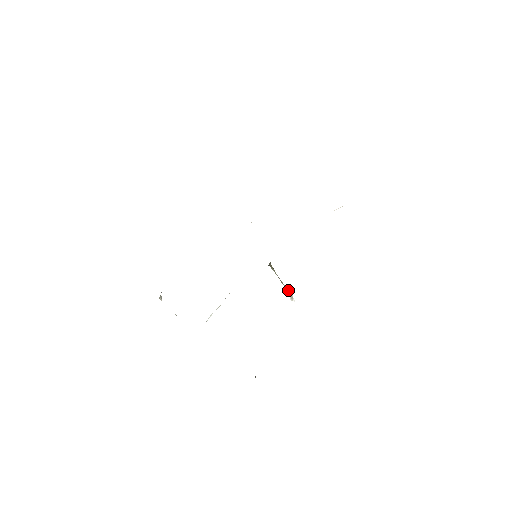
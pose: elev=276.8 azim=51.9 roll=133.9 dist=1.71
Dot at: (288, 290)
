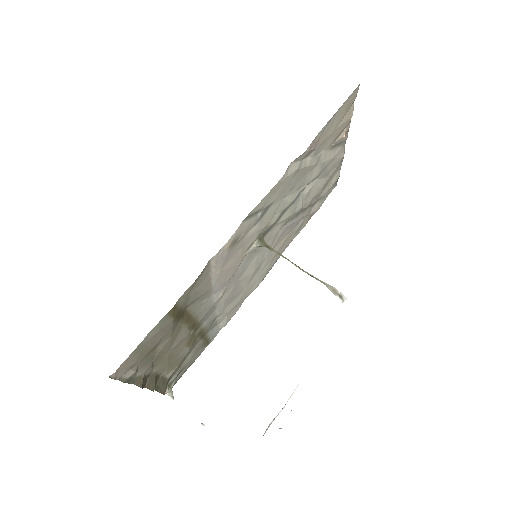
Dot at: (324, 283)
